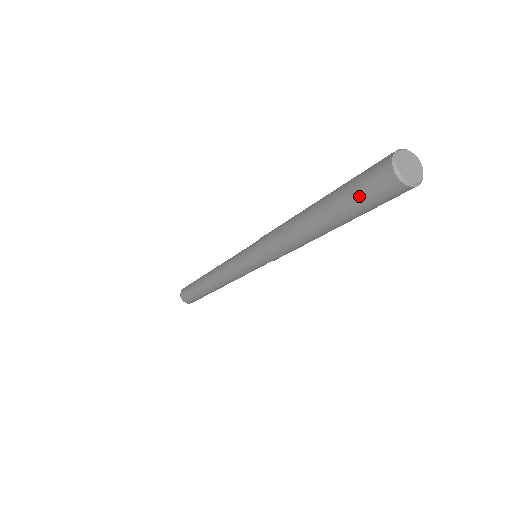
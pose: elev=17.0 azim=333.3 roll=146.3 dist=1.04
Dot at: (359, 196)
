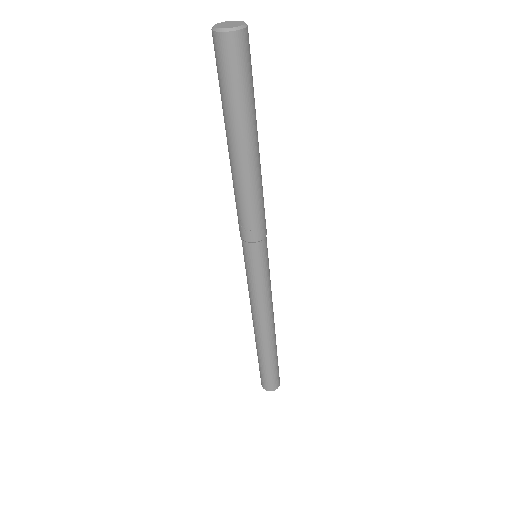
Dot at: occluded
